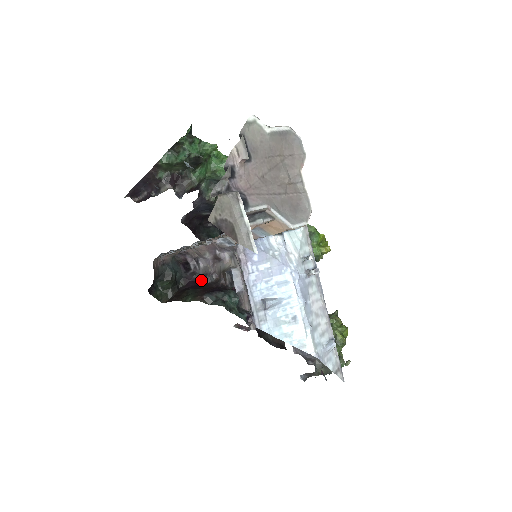
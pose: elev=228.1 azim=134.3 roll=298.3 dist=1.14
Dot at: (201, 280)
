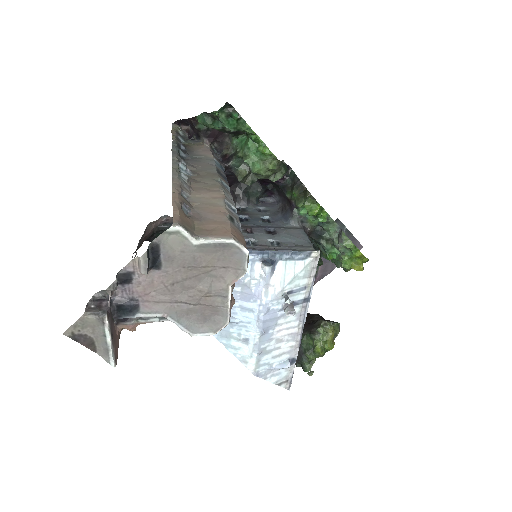
Dot at: occluded
